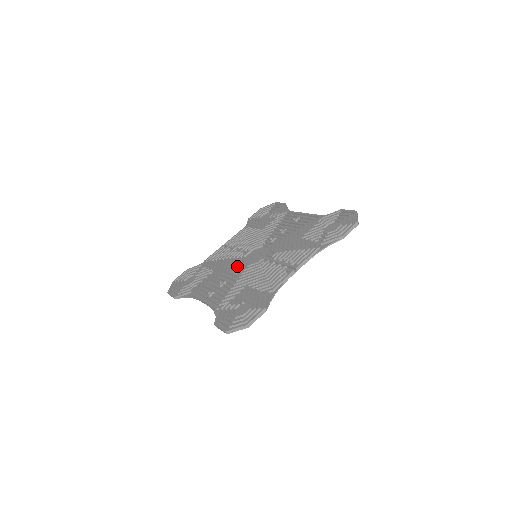
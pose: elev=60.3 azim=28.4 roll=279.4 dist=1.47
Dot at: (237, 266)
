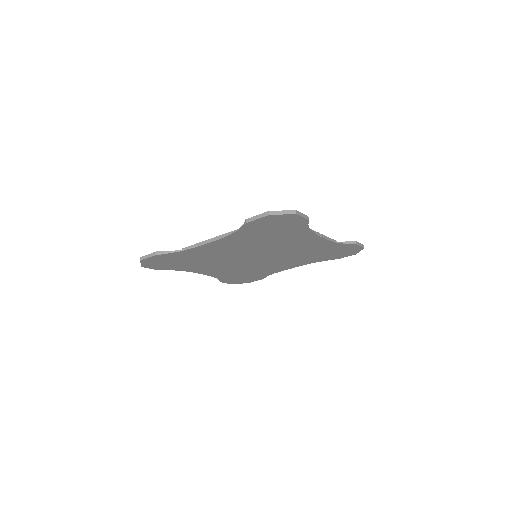
Dot at: occluded
